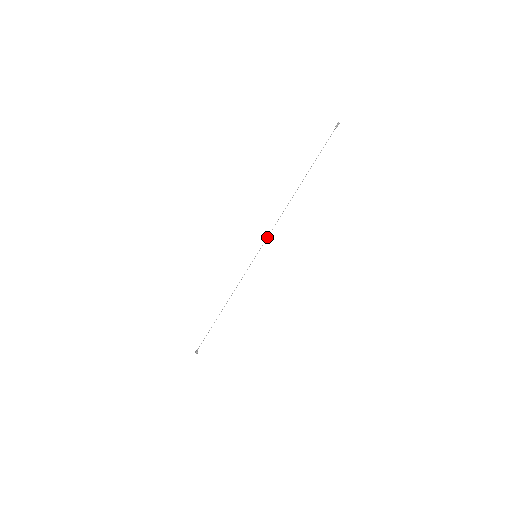
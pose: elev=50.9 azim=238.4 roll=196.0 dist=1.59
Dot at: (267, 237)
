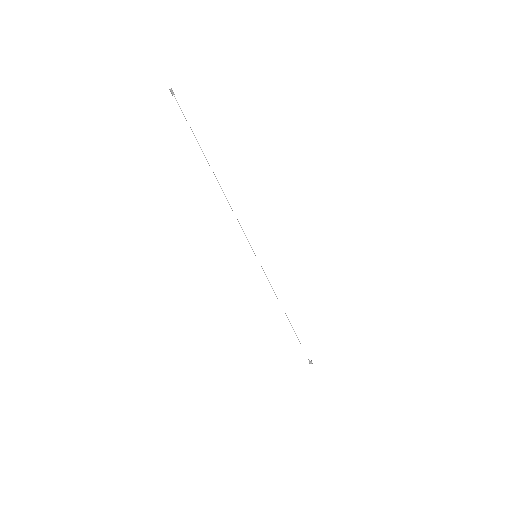
Dot at: occluded
